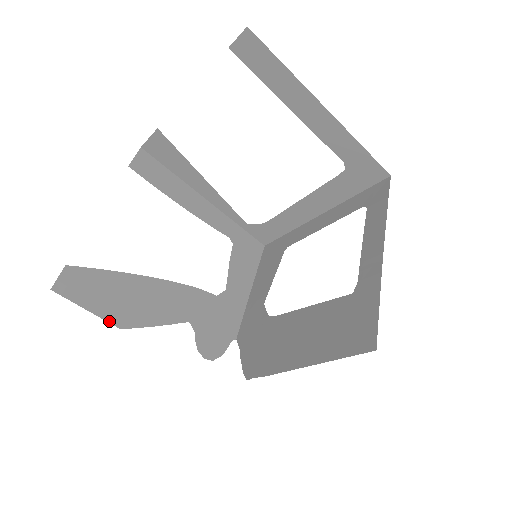
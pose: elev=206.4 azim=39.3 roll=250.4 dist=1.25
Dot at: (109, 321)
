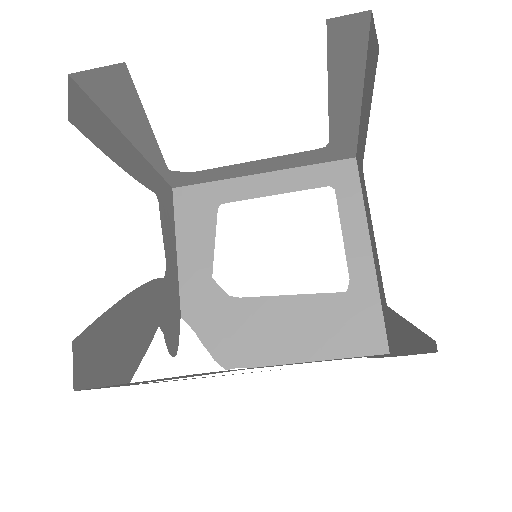
Dot at: (121, 382)
